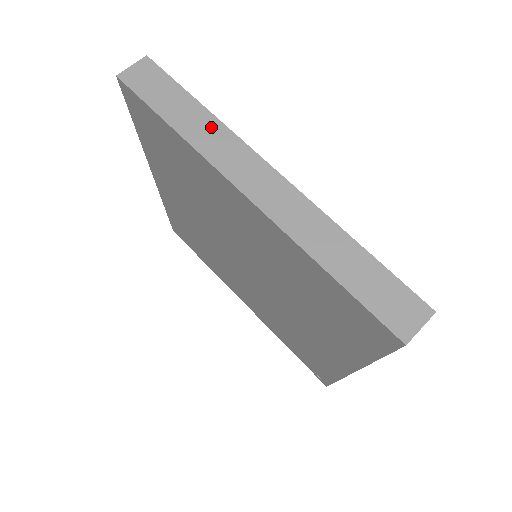
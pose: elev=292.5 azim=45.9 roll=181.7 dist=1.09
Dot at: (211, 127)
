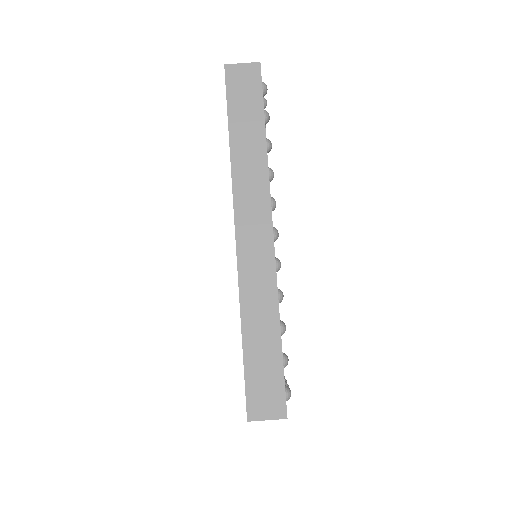
Dot at: (257, 161)
